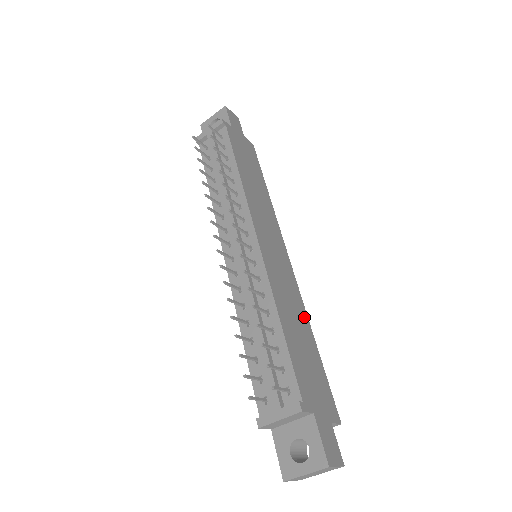
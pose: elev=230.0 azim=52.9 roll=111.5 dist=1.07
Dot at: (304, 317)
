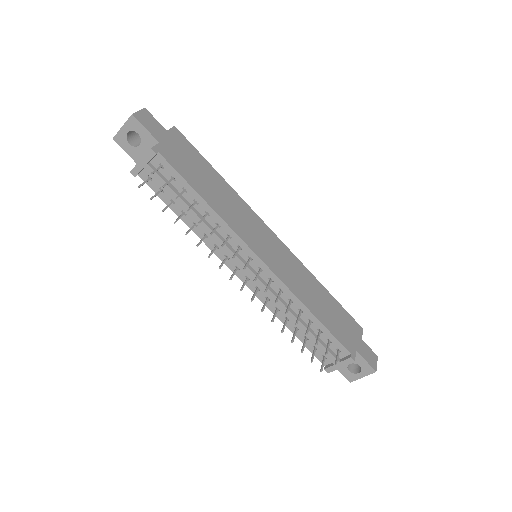
Dot at: (312, 279)
